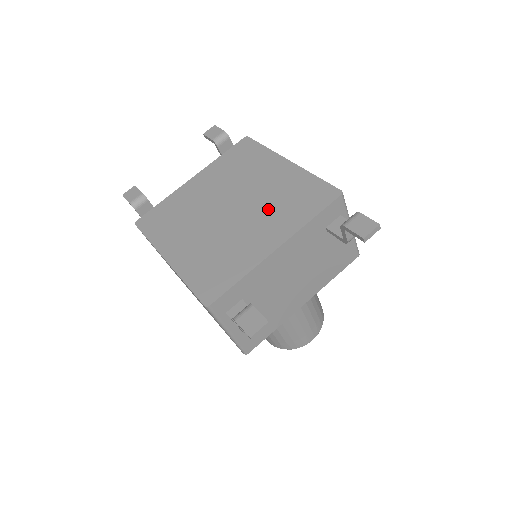
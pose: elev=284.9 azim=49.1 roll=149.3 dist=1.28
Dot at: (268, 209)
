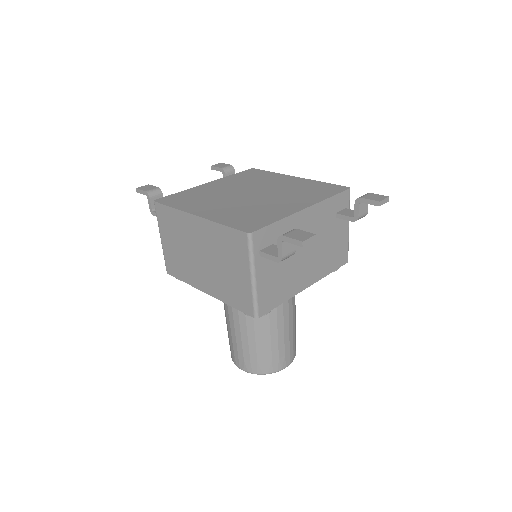
Dot at: (288, 194)
